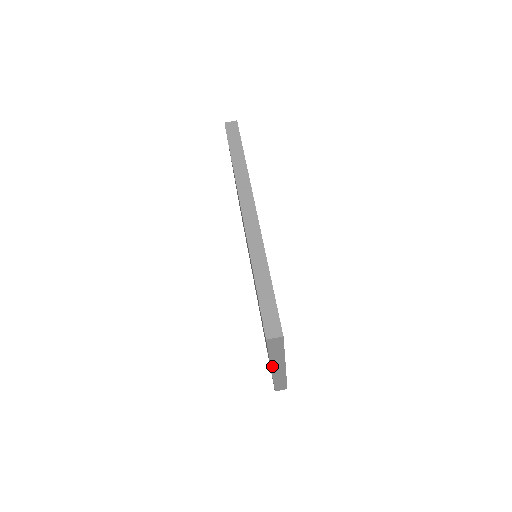
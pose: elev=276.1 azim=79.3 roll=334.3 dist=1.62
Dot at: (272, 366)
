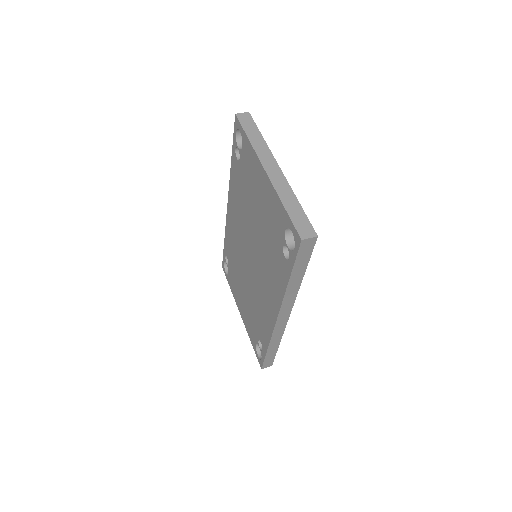
Dot at: (262, 163)
